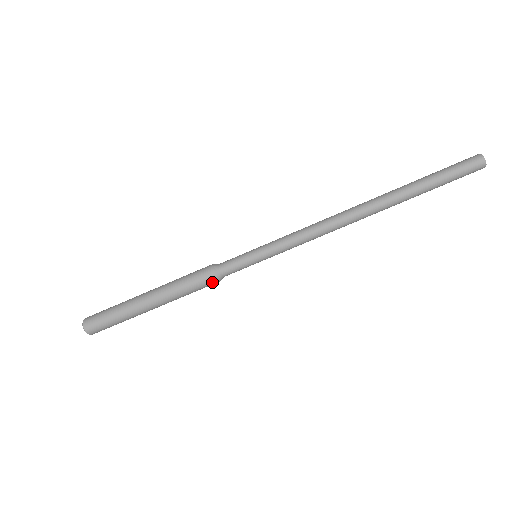
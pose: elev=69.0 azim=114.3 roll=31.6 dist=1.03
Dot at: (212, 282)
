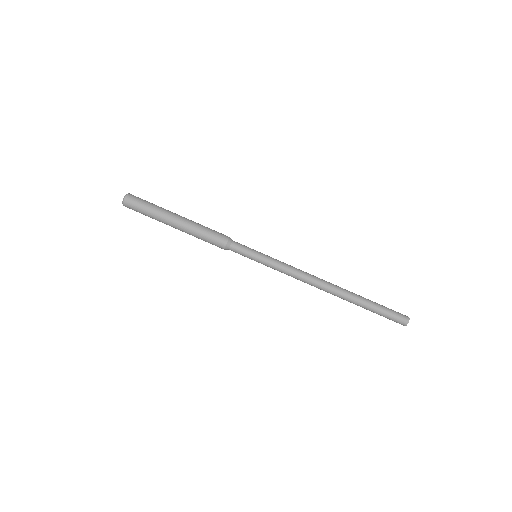
Dot at: (220, 245)
